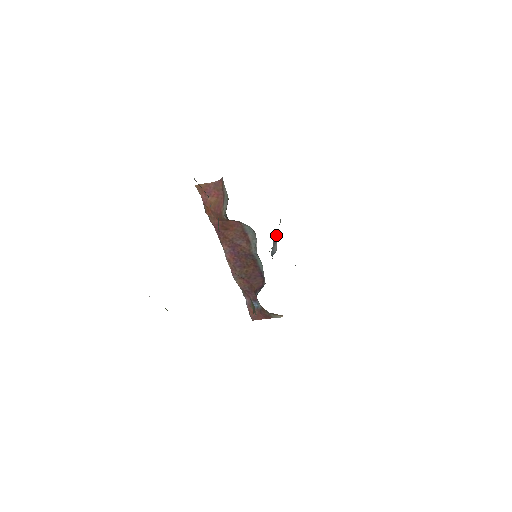
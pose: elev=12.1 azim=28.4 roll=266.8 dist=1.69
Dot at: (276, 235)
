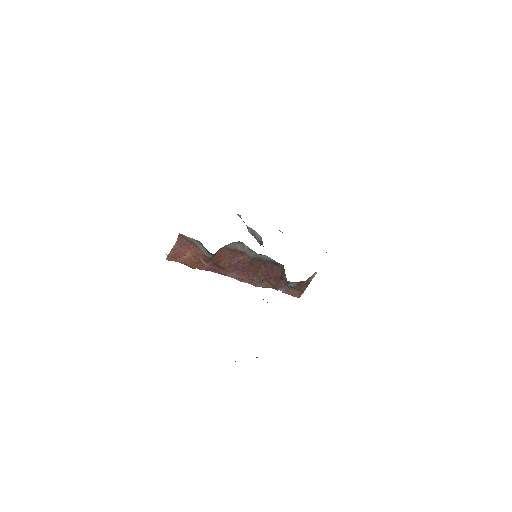
Dot at: (248, 228)
